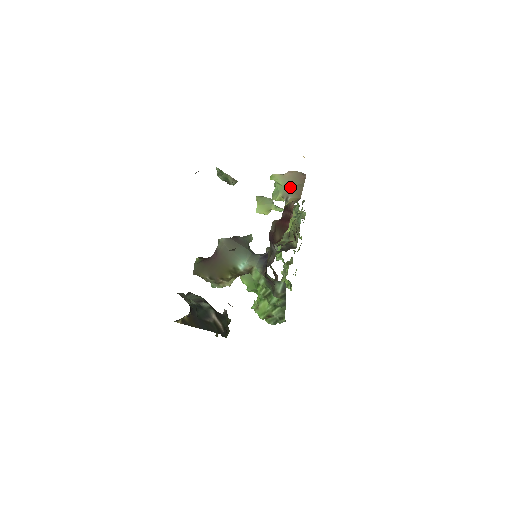
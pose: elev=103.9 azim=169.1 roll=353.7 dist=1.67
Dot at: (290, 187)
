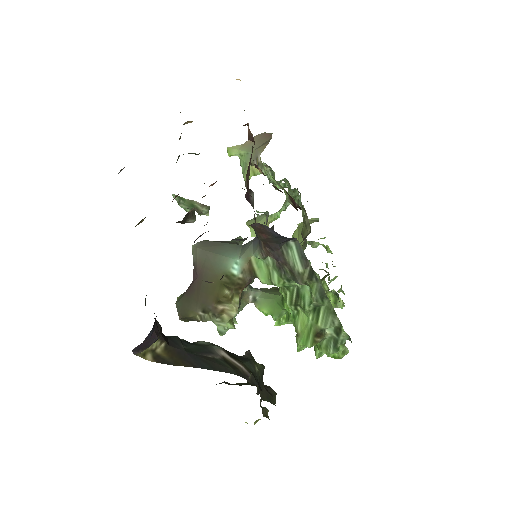
Dot at: (256, 148)
